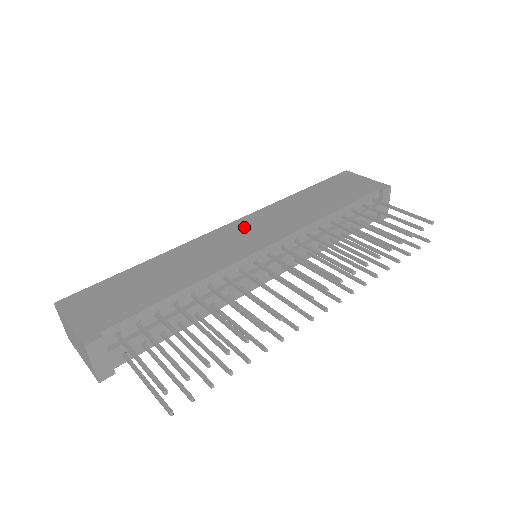
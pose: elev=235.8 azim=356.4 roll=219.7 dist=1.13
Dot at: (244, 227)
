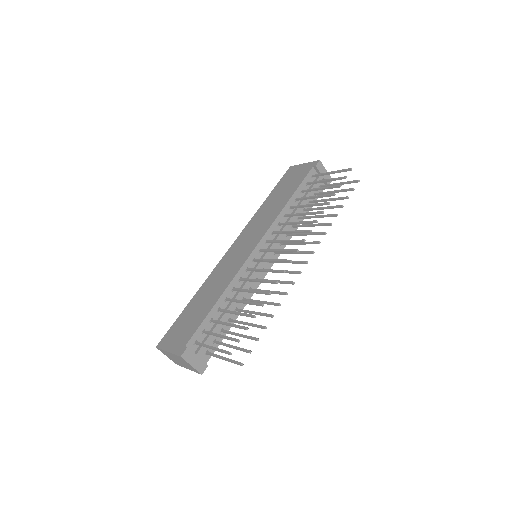
Dot at: (240, 243)
